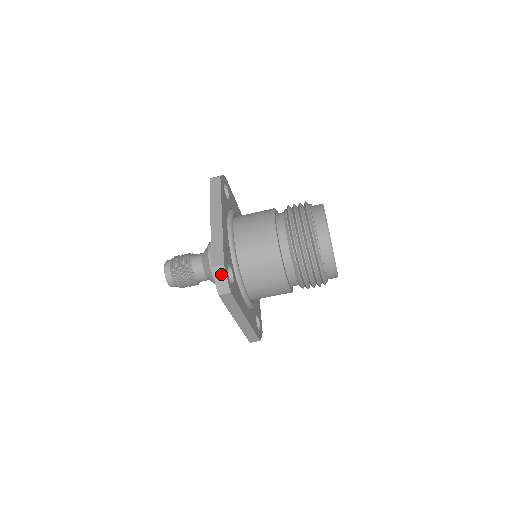
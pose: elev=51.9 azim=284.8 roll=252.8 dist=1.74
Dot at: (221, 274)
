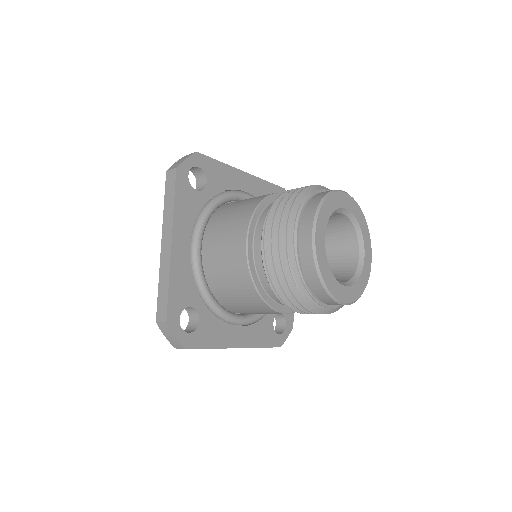
Dot at: (167, 331)
